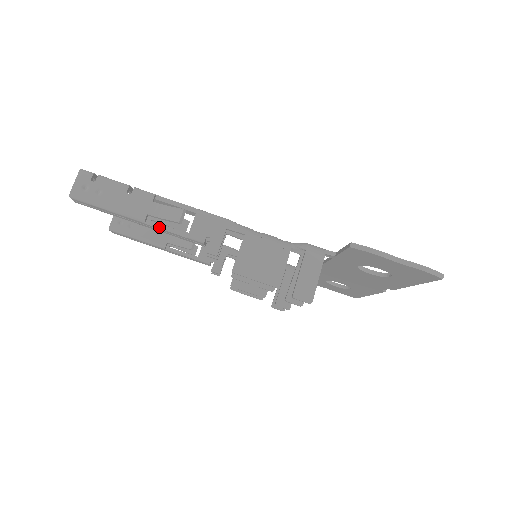
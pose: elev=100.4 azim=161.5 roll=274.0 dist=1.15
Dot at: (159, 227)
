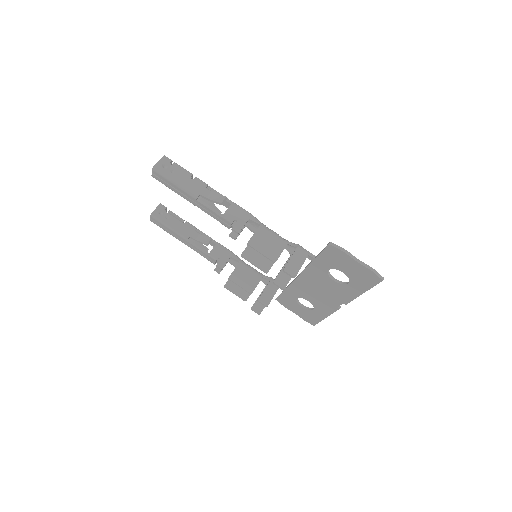
Dot at: (205, 205)
